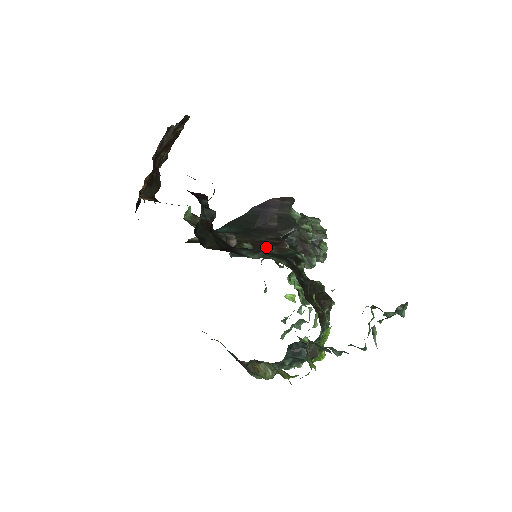
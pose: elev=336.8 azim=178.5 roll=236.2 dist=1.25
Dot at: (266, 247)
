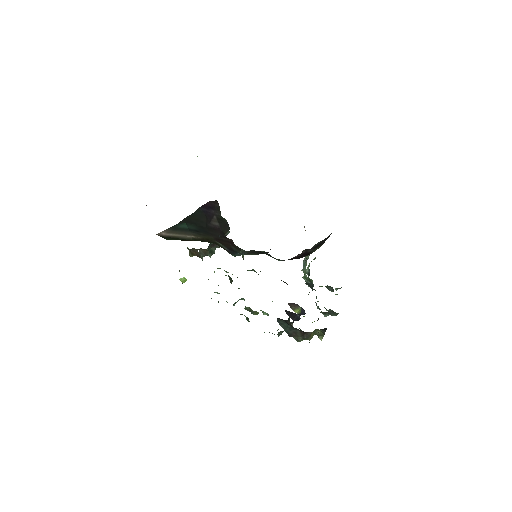
Dot at: (229, 245)
